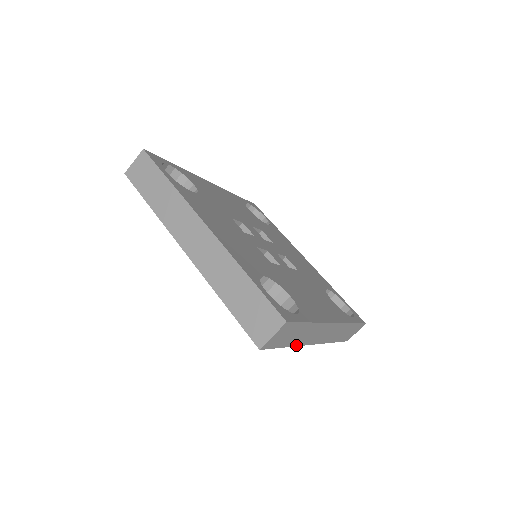
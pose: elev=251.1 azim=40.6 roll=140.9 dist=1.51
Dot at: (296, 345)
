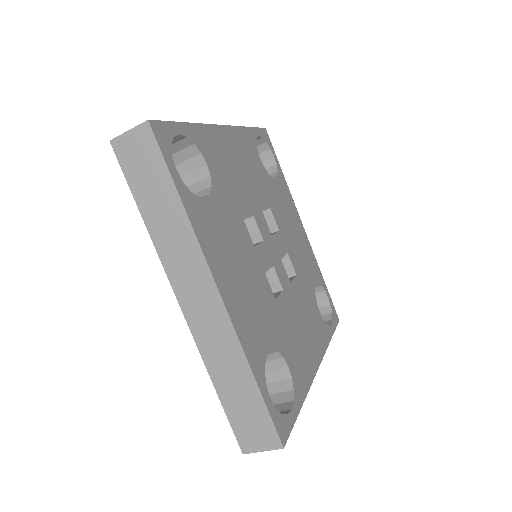
Dot at: occluded
